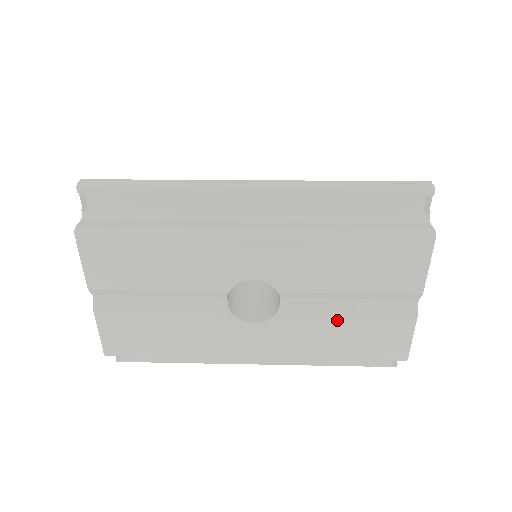
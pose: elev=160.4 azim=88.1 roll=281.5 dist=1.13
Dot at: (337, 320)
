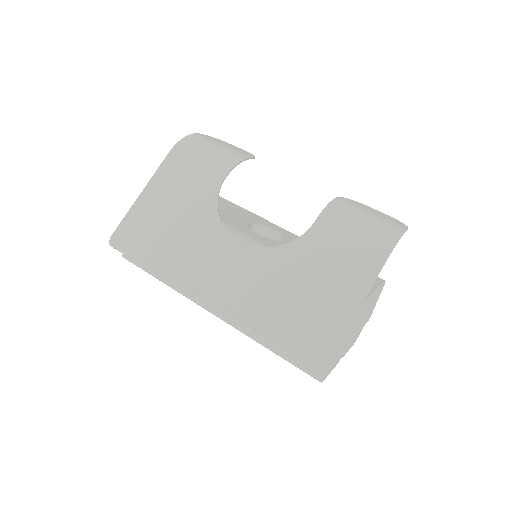
Dot at: occluded
